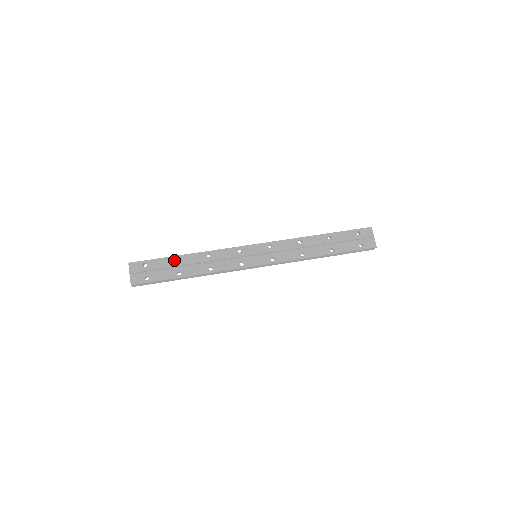
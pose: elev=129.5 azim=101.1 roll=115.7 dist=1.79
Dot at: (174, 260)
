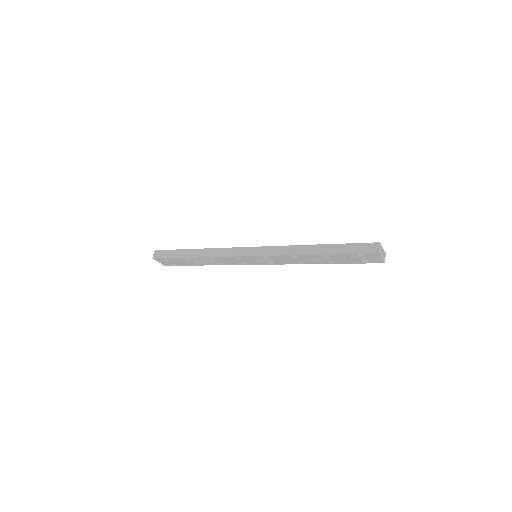
Dot at: occluded
